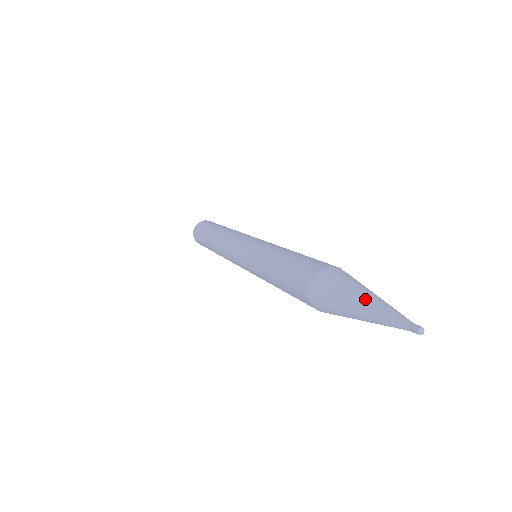
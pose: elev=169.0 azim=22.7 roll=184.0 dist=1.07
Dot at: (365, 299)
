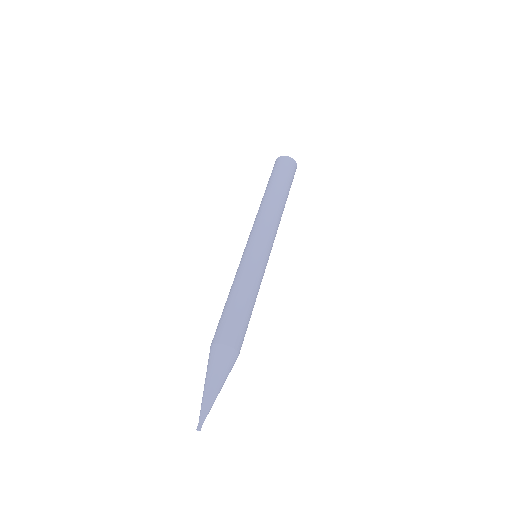
Dot at: (204, 389)
